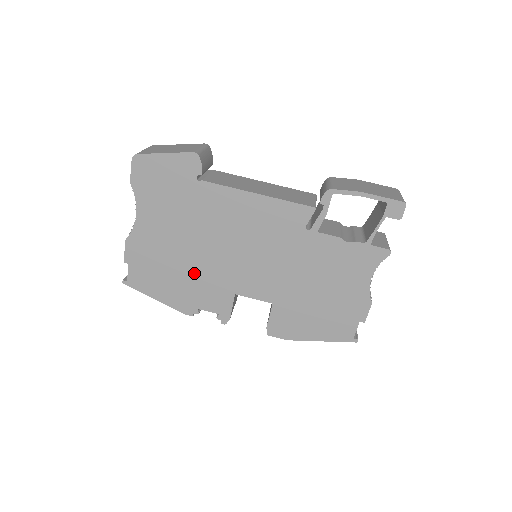
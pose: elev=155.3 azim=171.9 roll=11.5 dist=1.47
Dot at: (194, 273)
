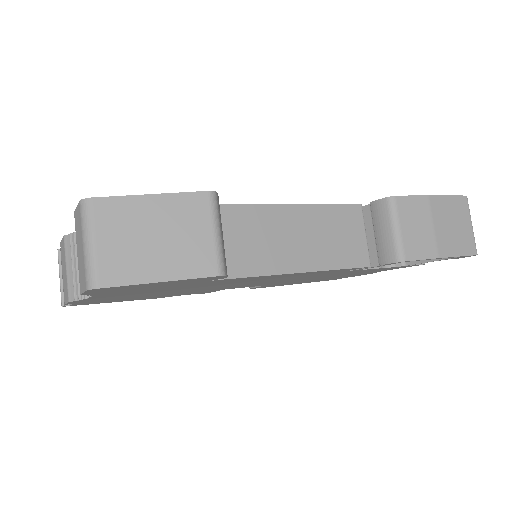
Dot at: (175, 293)
